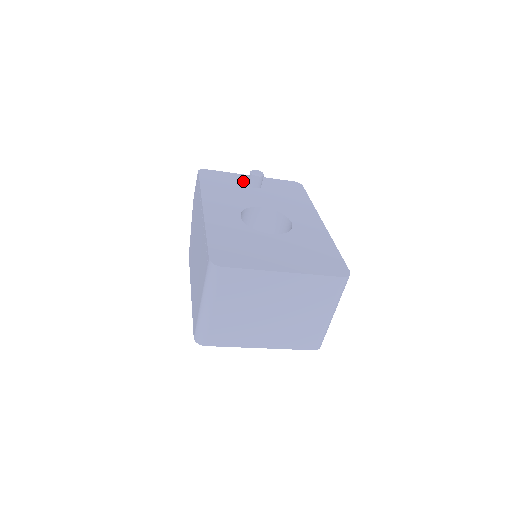
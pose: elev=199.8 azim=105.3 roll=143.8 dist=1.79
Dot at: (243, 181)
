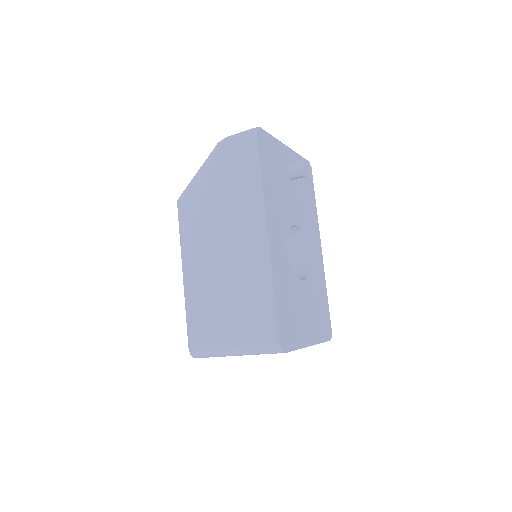
Dot at: (284, 162)
